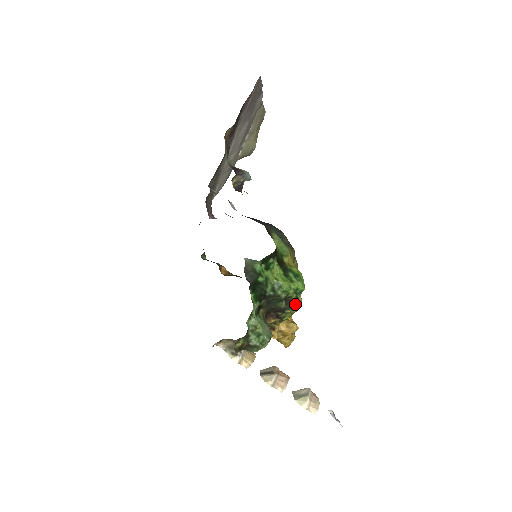
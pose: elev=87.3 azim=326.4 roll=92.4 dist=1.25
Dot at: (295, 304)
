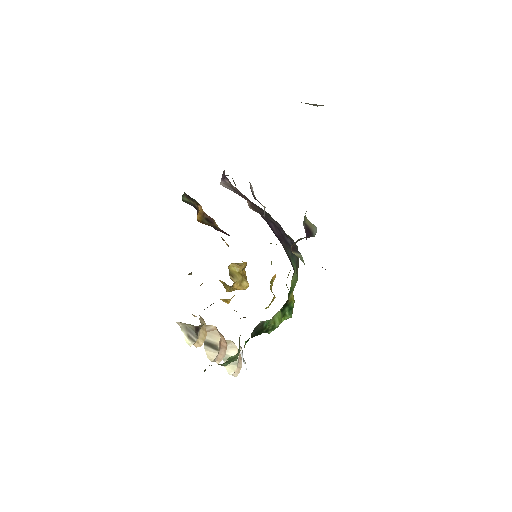
Dot at: occluded
